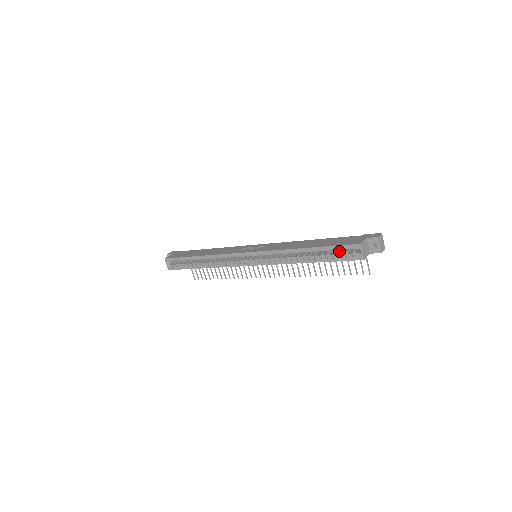
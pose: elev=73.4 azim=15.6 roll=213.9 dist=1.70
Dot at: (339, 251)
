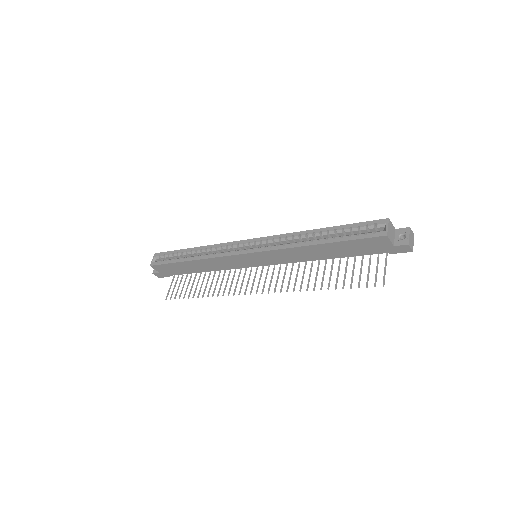
Dot at: occluded
